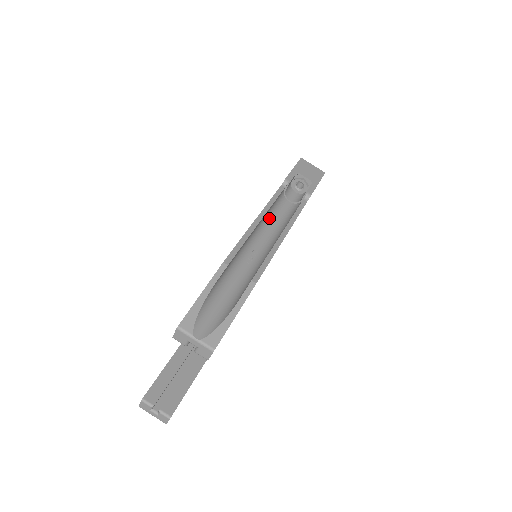
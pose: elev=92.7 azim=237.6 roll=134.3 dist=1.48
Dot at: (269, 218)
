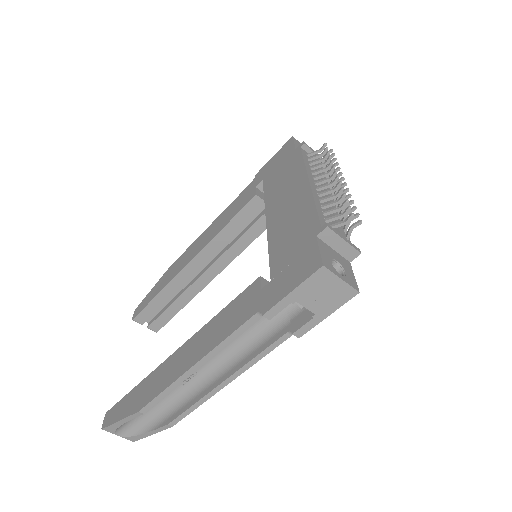
Dot at: occluded
